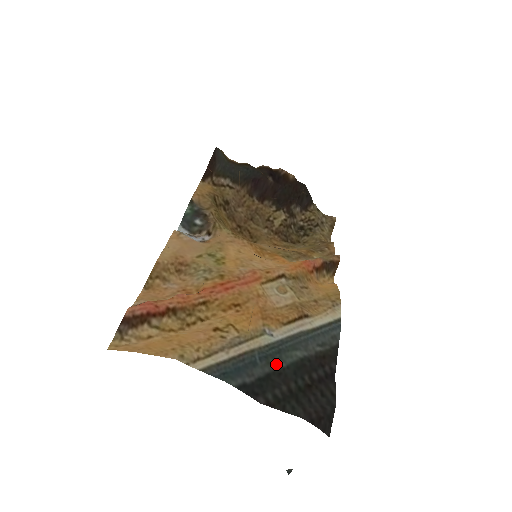
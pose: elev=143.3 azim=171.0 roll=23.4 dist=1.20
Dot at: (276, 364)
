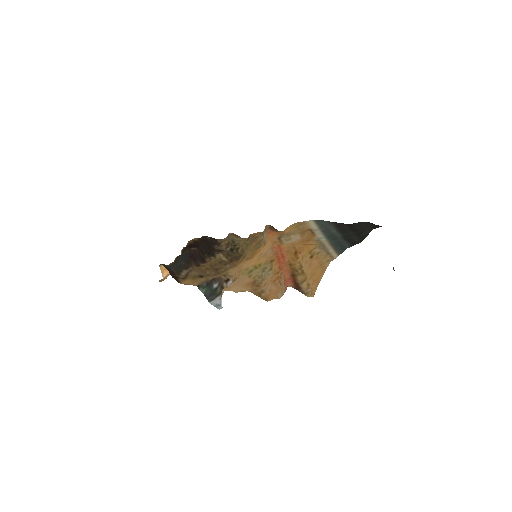
Dot at: (339, 237)
